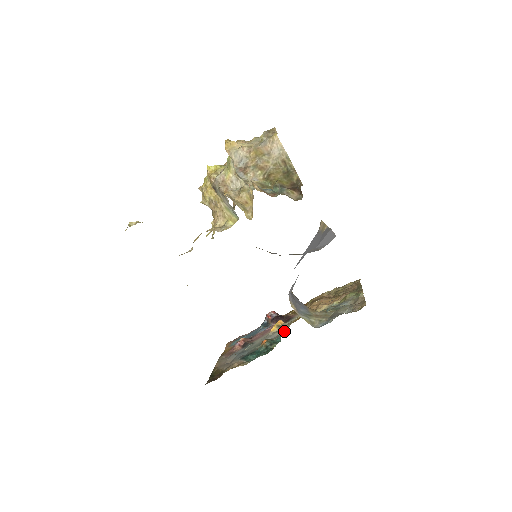
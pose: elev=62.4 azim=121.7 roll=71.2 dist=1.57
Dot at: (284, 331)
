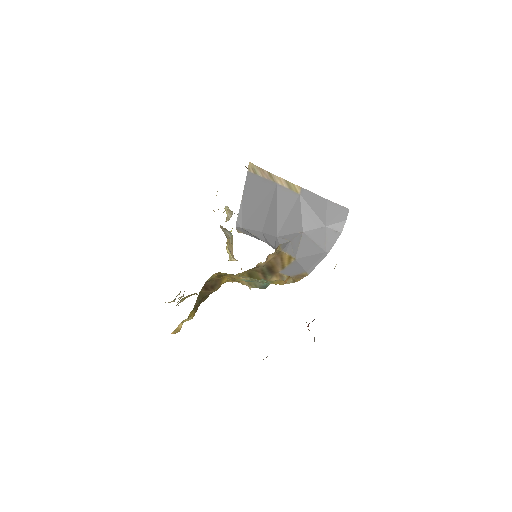
Dot at: occluded
